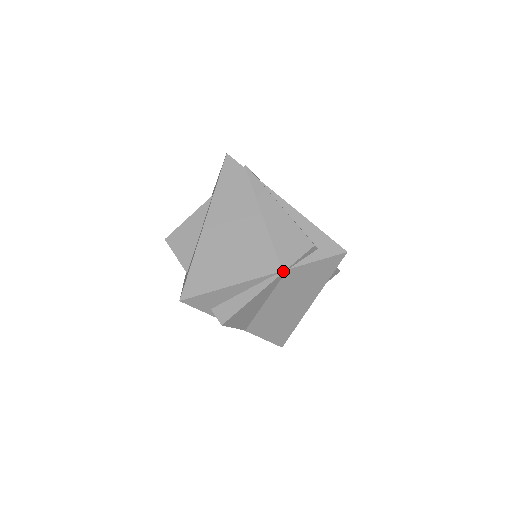
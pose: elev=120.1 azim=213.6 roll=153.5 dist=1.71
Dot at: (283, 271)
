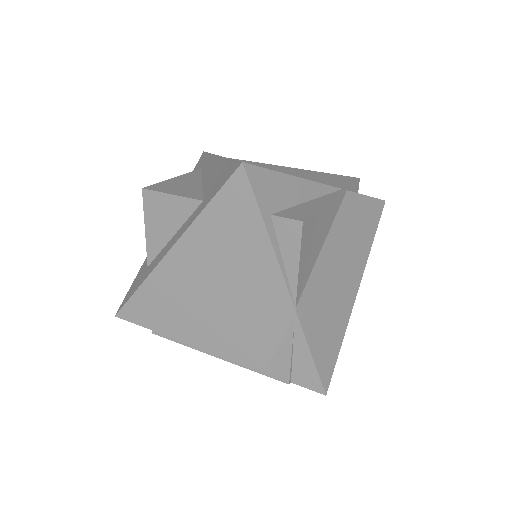
Dot at: (344, 189)
